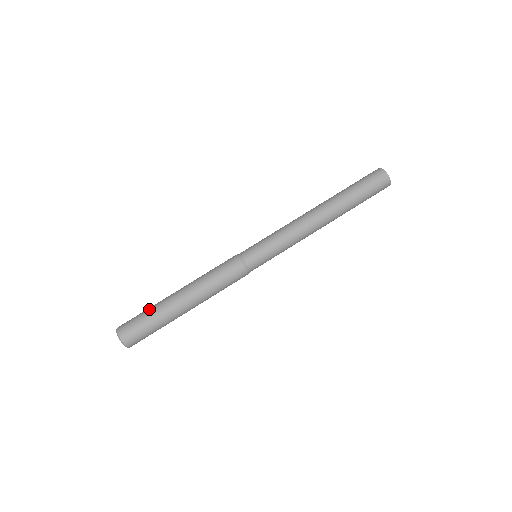
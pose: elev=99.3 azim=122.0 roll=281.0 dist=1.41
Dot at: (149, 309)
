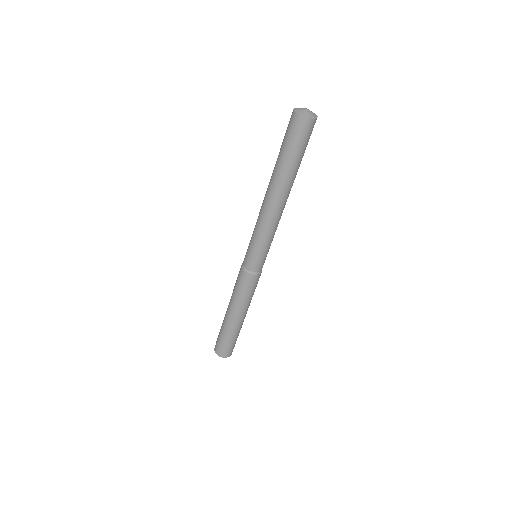
Dot at: (221, 332)
